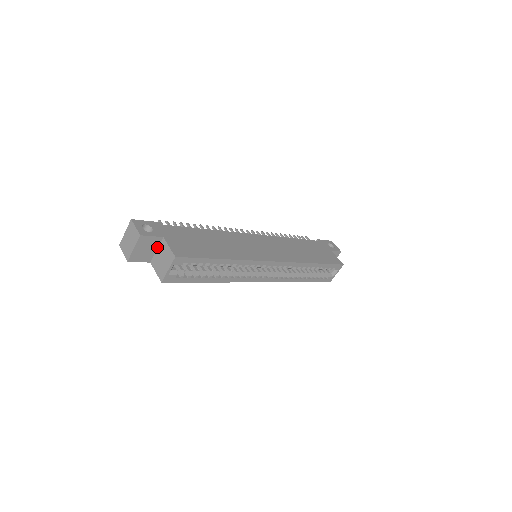
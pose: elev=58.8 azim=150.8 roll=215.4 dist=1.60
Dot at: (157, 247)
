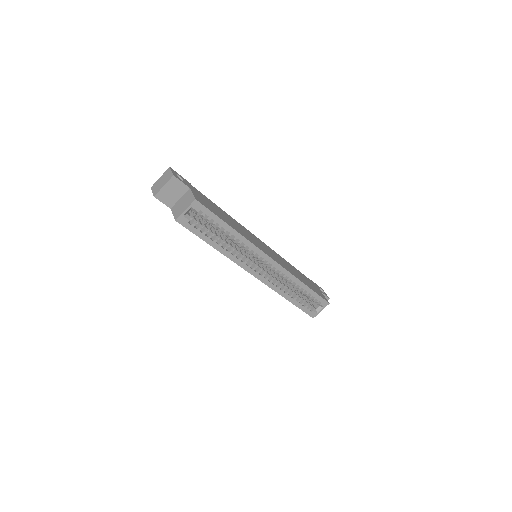
Dot at: (181, 196)
